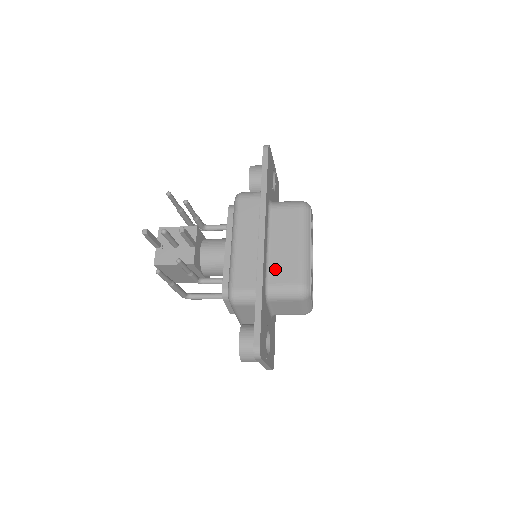
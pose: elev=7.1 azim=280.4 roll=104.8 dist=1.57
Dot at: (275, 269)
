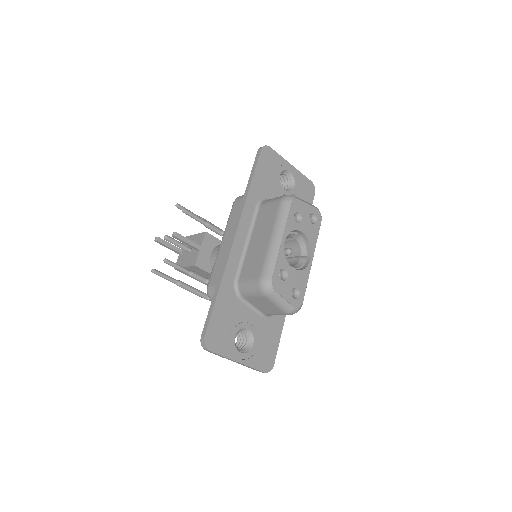
Dot at: (247, 265)
